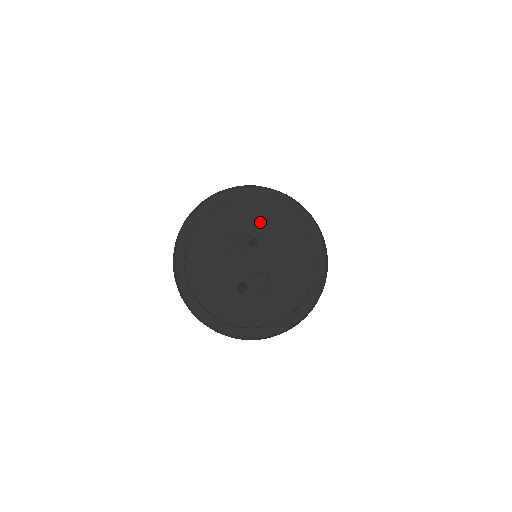
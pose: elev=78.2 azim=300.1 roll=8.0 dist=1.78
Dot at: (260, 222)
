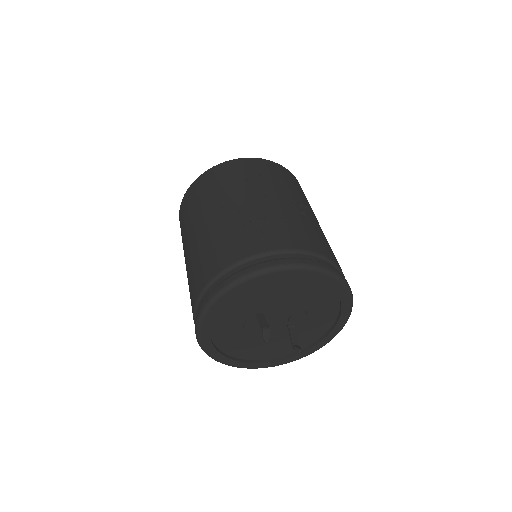
Dot at: (244, 307)
